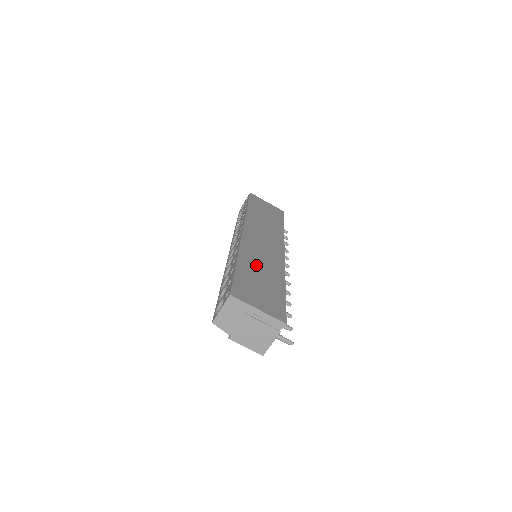
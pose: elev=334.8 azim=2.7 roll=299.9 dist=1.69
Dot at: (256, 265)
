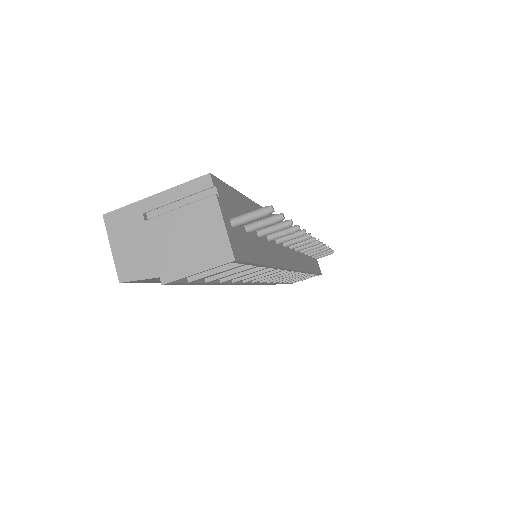
Dot at: occluded
